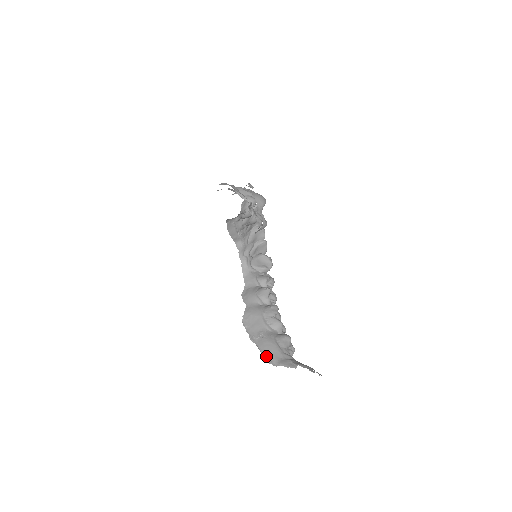
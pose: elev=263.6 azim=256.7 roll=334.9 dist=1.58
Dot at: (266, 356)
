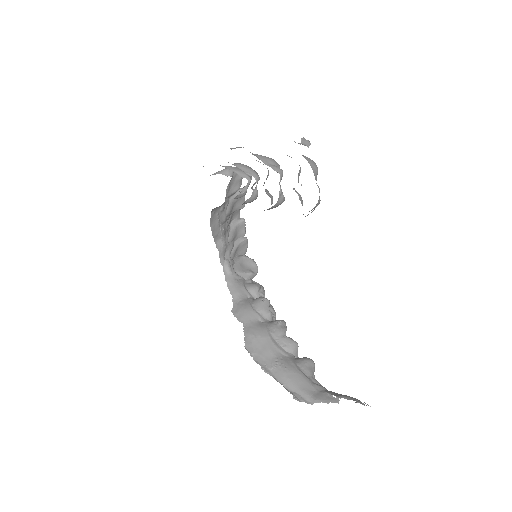
Dot at: (293, 392)
